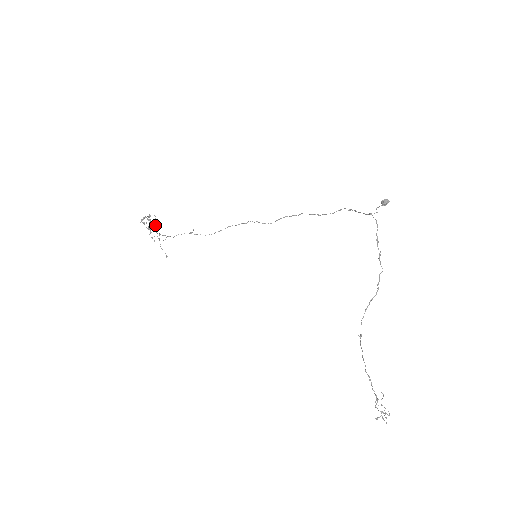
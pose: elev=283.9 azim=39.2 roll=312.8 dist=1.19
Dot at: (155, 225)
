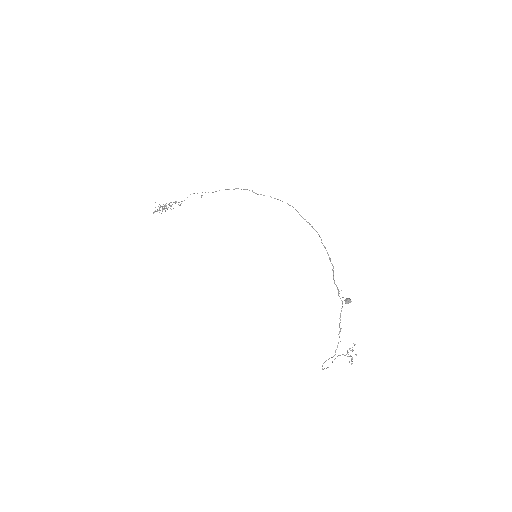
Dot at: occluded
